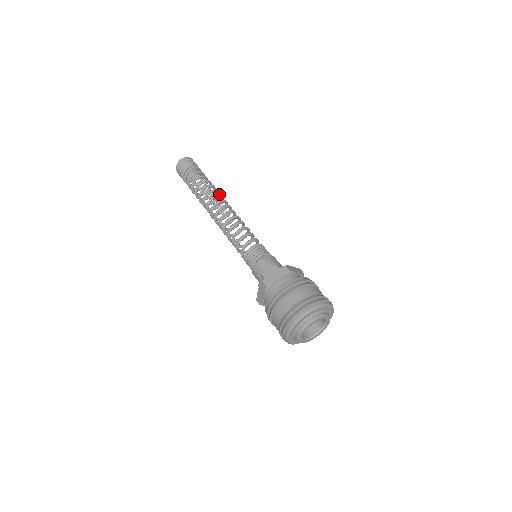
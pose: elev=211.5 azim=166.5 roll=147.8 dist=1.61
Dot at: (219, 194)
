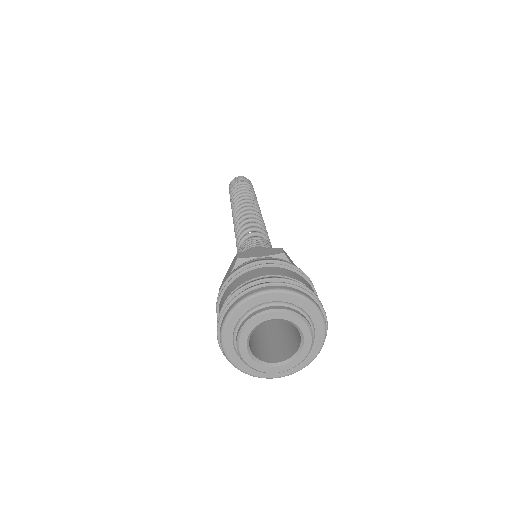
Dot at: (252, 199)
